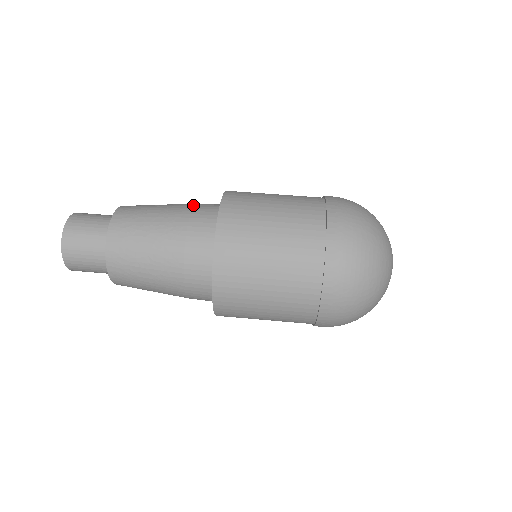
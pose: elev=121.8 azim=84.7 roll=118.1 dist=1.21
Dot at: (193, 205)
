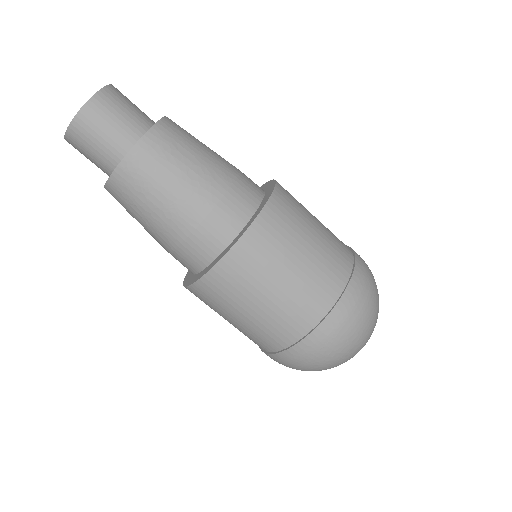
Dot at: (205, 216)
